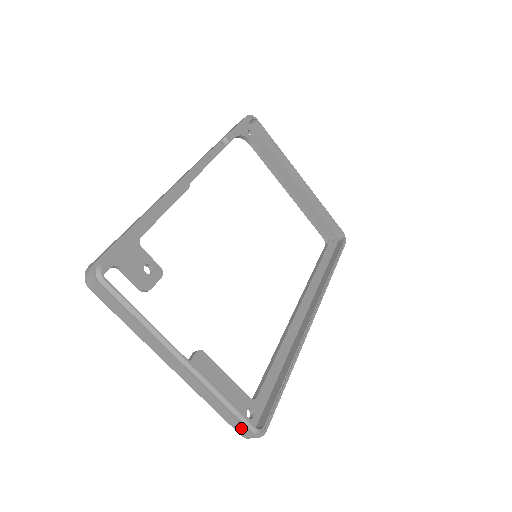
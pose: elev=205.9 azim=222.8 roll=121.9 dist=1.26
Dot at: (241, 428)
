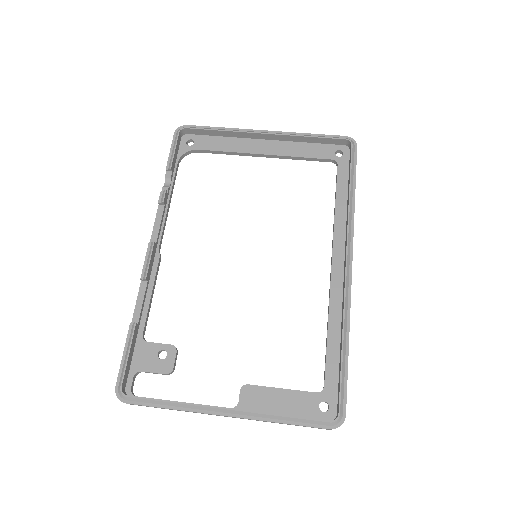
Dot at: occluded
